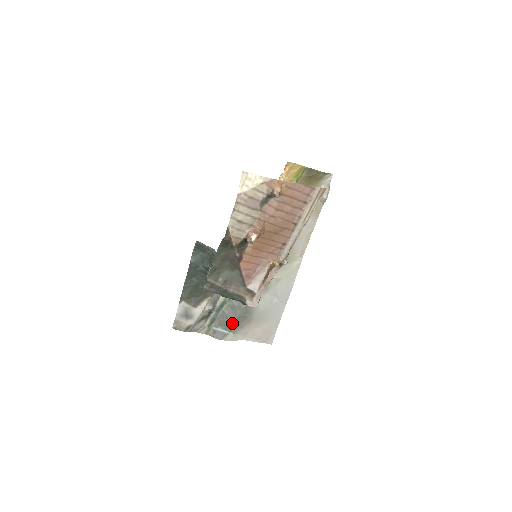
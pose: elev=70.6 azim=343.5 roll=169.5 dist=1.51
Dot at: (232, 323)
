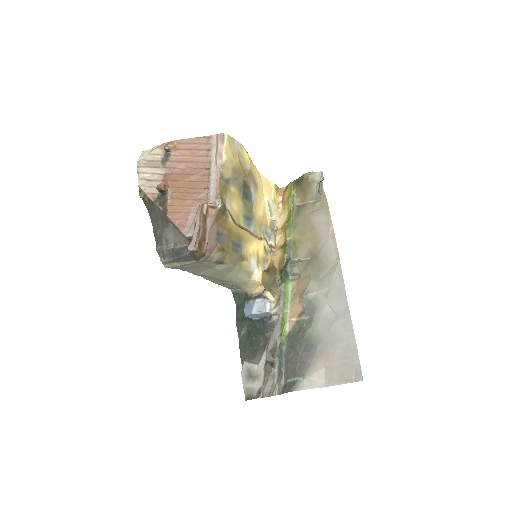
Dot at: (297, 365)
